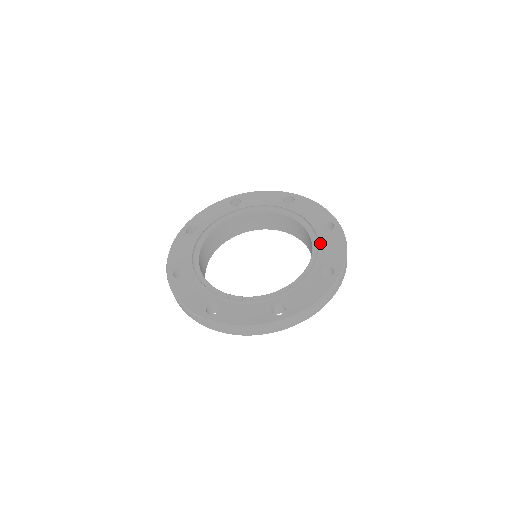
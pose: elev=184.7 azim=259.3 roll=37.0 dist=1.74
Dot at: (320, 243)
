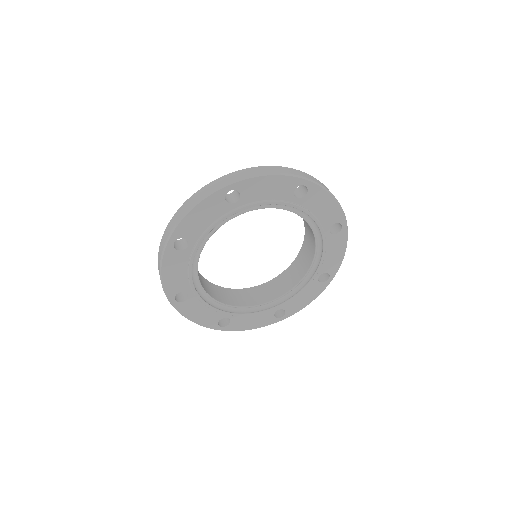
Dot at: (325, 253)
